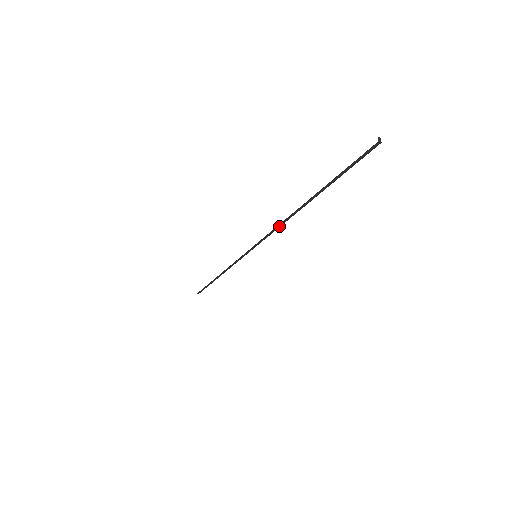
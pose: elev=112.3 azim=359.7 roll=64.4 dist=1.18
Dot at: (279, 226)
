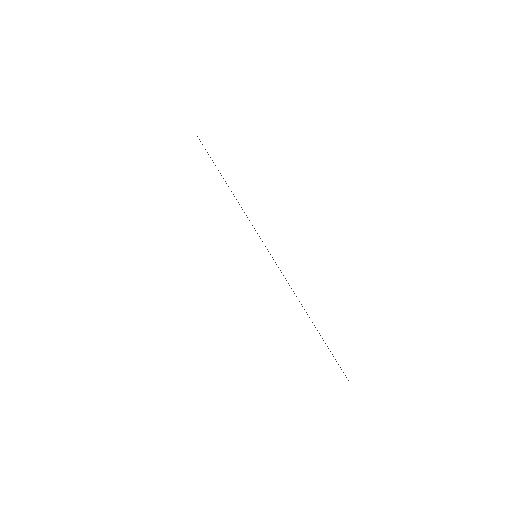
Dot at: occluded
